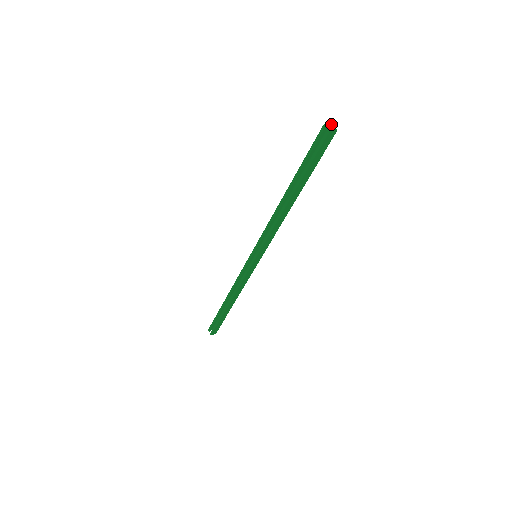
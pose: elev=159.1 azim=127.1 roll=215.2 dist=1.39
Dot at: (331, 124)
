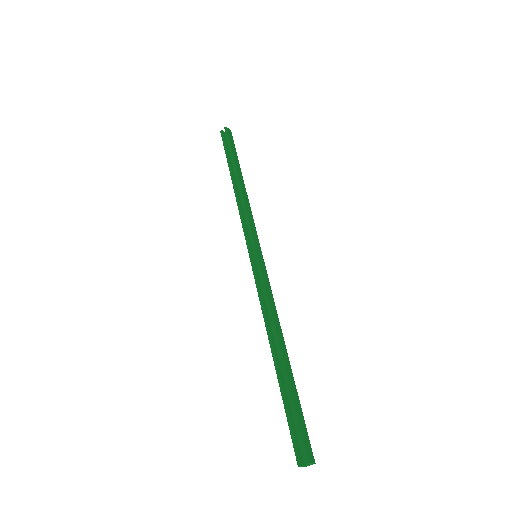
Dot at: (225, 134)
